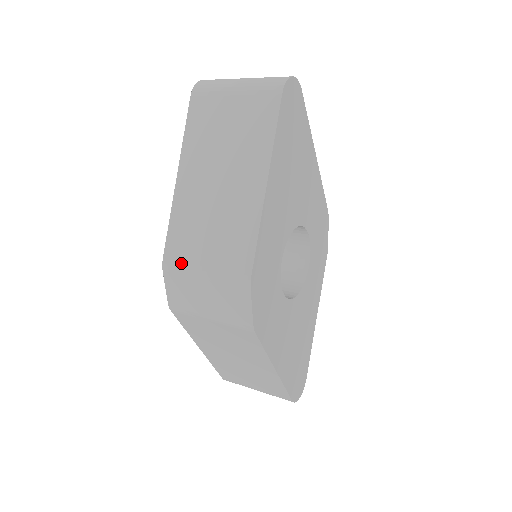
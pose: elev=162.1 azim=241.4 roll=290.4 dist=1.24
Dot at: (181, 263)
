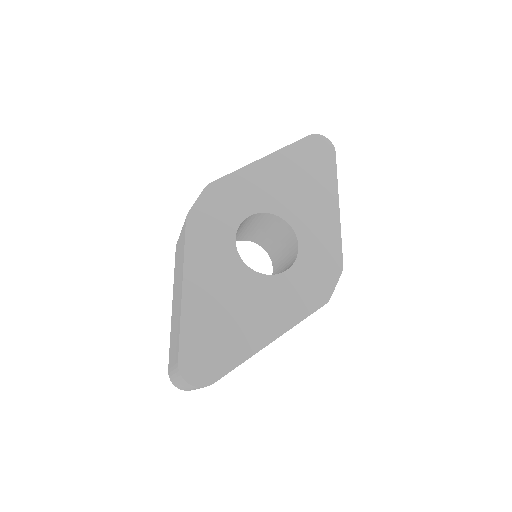
Dot at: occluded
